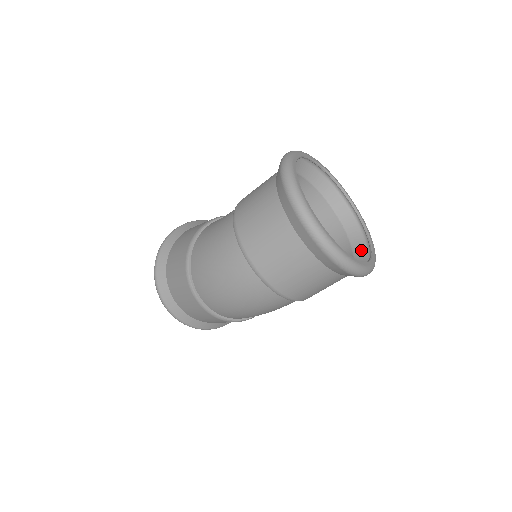
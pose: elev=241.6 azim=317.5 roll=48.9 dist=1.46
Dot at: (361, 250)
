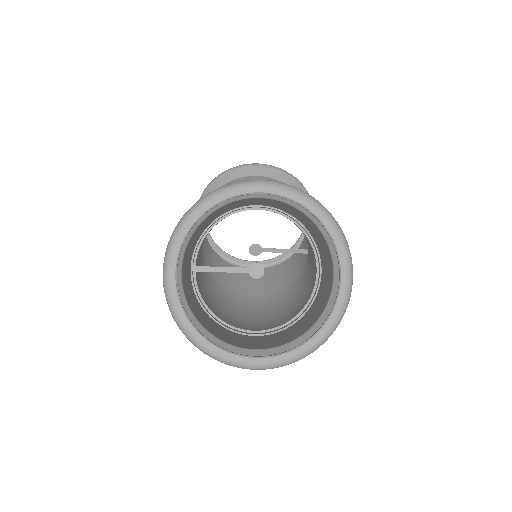
Dot at: occluded
